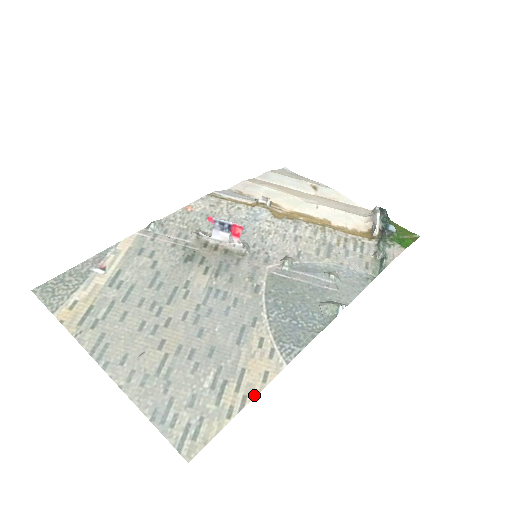
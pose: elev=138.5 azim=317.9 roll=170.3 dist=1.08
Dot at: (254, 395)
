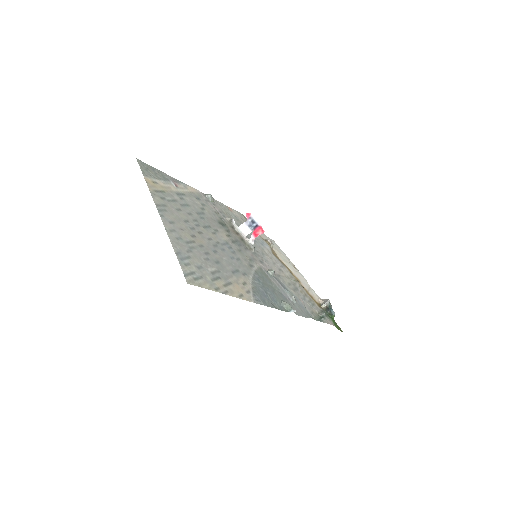
Dot at: (232, 295)
